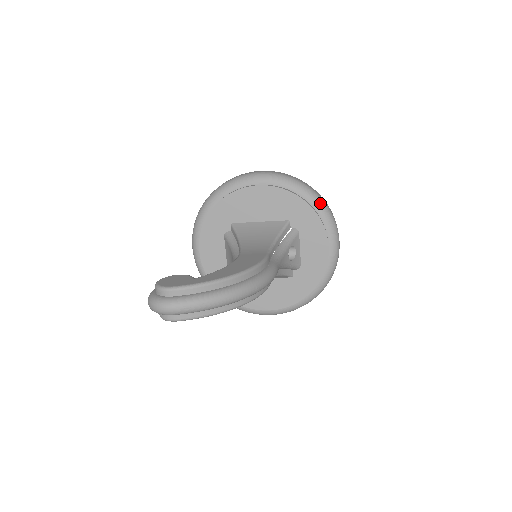
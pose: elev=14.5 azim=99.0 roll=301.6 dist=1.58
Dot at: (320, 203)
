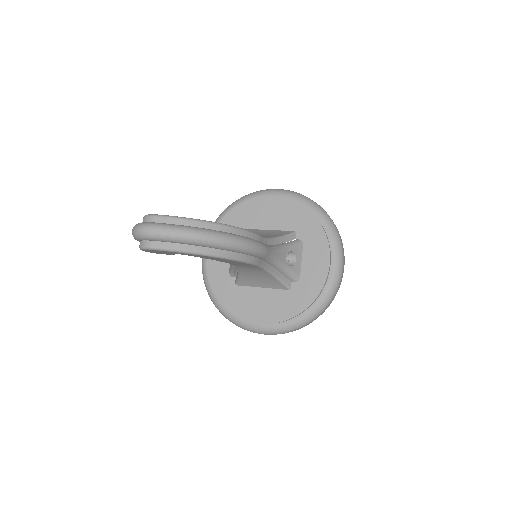
Dot at: (328, 220)
